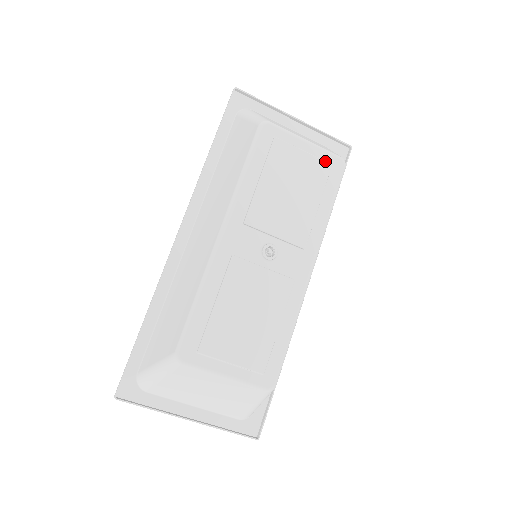
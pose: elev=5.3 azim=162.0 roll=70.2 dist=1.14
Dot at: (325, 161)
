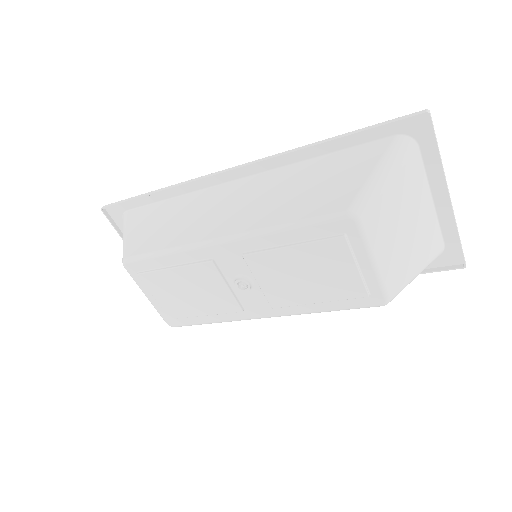
Dot at: (366, 290)
